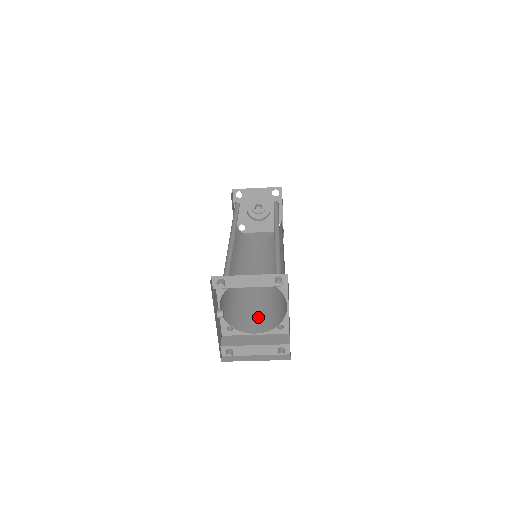
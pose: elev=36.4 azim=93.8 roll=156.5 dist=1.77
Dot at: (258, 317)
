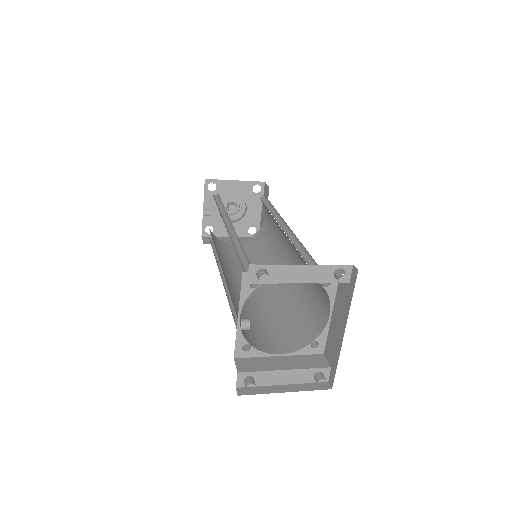
Dot at: (274, 333)
